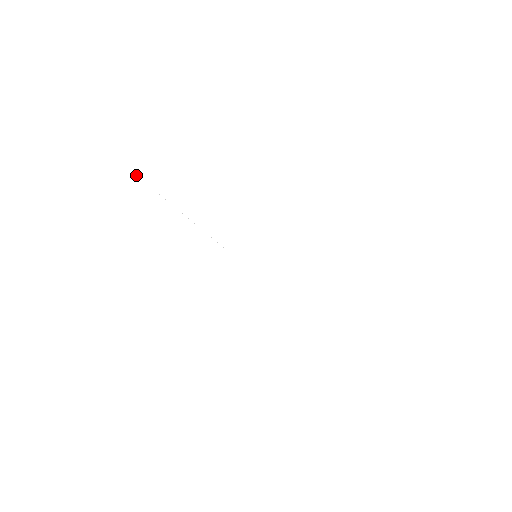
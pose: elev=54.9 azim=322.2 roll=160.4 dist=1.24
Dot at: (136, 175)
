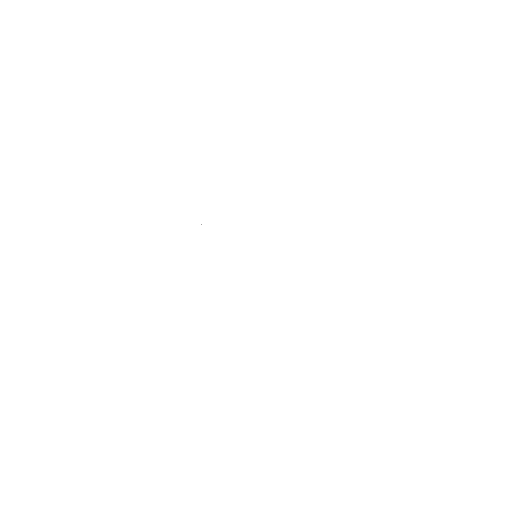
Dot at: occluded
